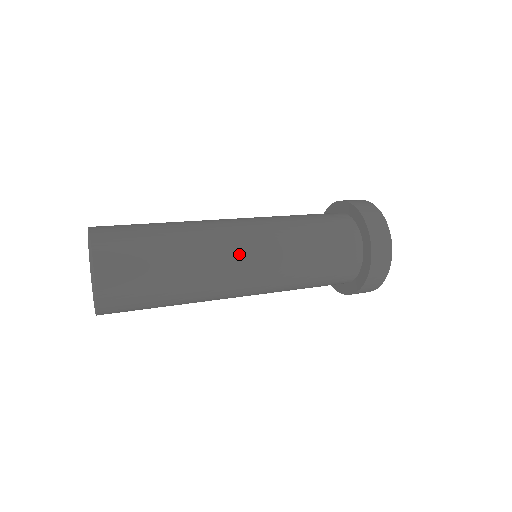
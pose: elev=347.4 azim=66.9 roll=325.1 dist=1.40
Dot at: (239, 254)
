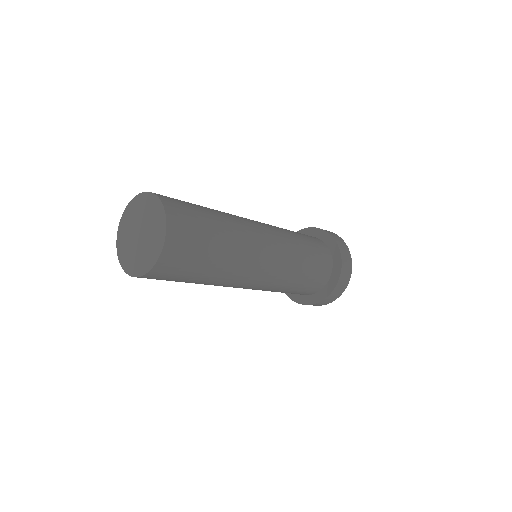
Dot at: (255, 224)
